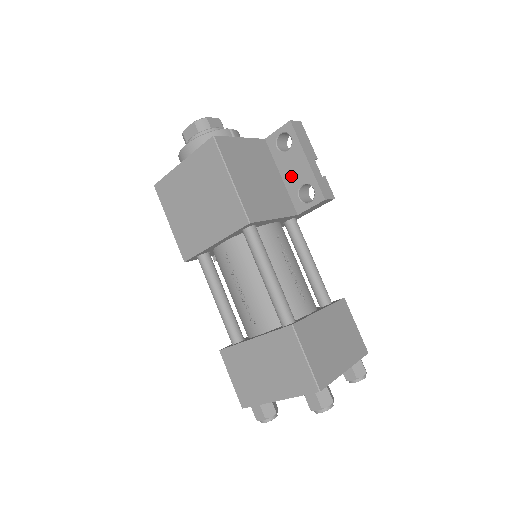
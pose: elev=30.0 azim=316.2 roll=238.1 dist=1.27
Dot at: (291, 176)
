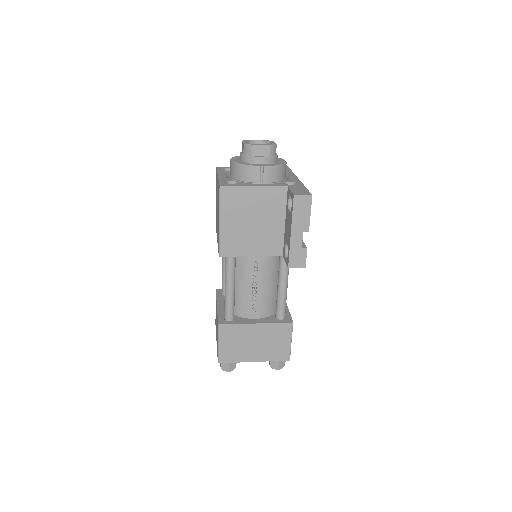
Dot at: (286, 230)
